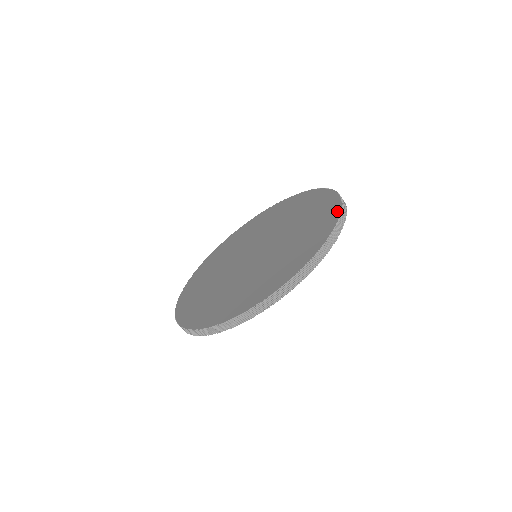
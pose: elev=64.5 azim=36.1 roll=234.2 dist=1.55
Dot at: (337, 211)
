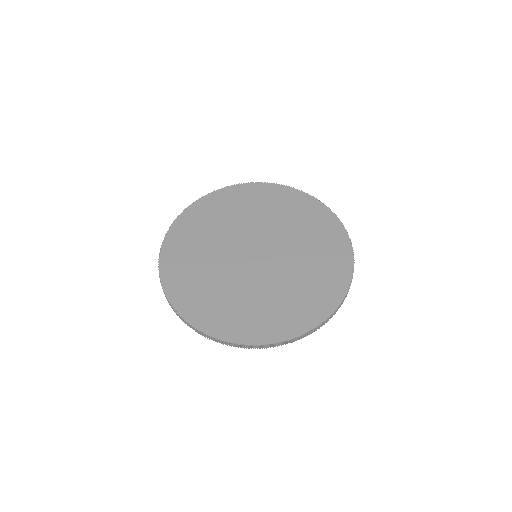
Dot at: (320, 204)
